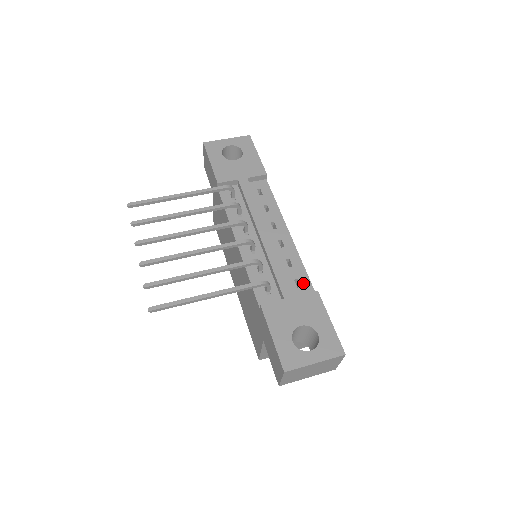
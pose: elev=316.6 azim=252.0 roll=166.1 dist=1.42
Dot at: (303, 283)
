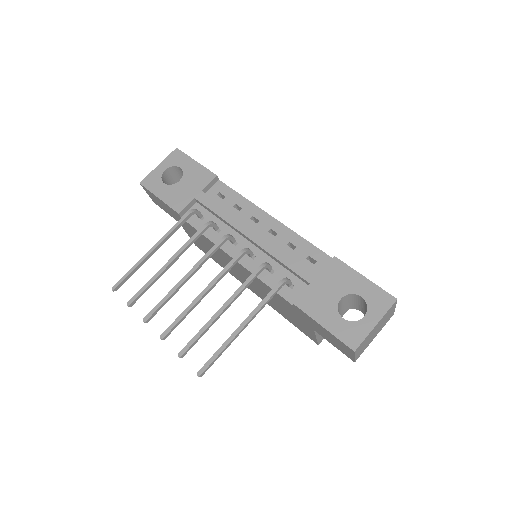
Dot at: (316, 257)
